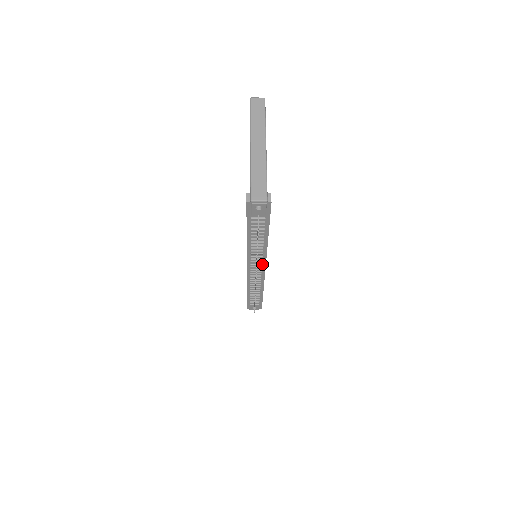
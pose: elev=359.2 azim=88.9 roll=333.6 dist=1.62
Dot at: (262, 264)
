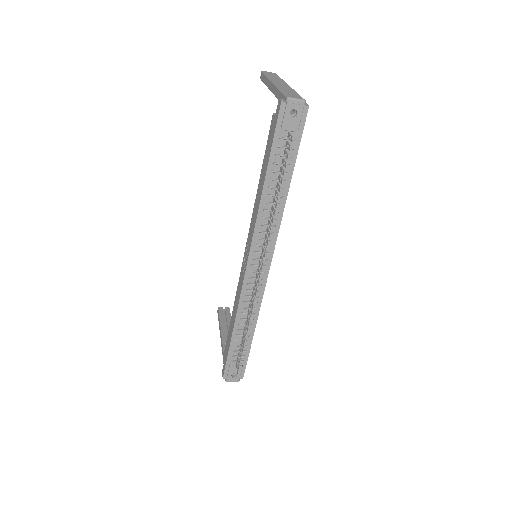
Dot at: (268, 254)
